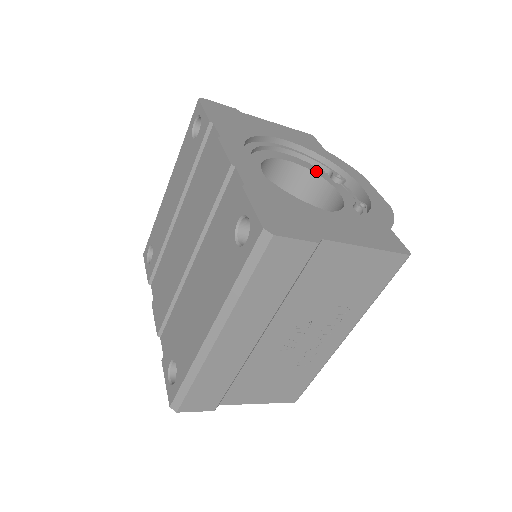
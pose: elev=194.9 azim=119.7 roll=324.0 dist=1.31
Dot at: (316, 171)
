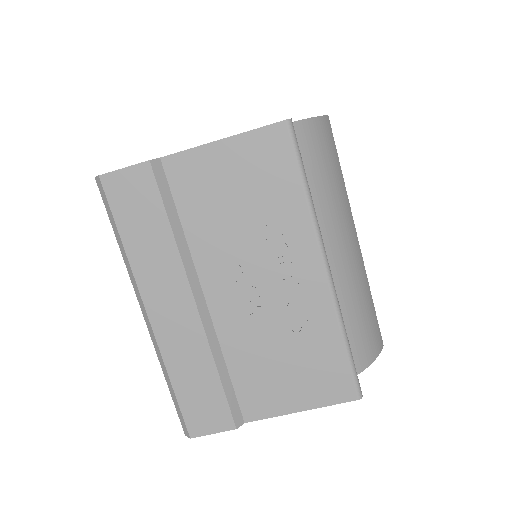
Dot at: occluded
